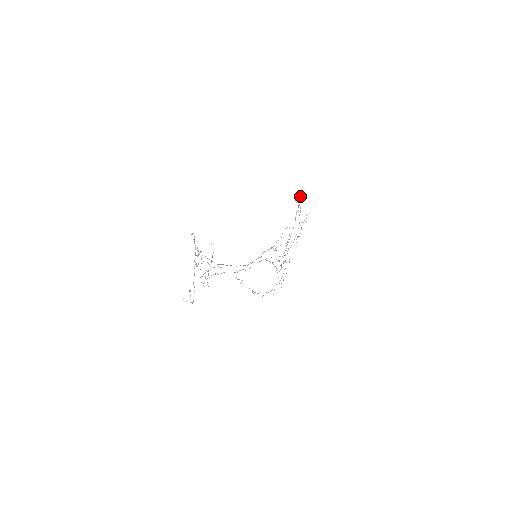
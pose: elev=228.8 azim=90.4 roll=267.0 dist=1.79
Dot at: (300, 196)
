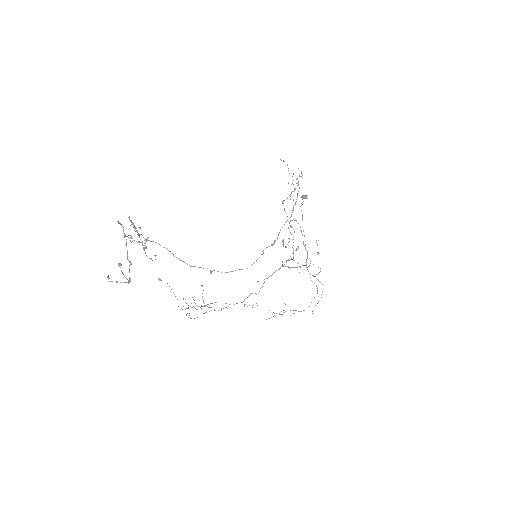
Dot at: (301, 197)
